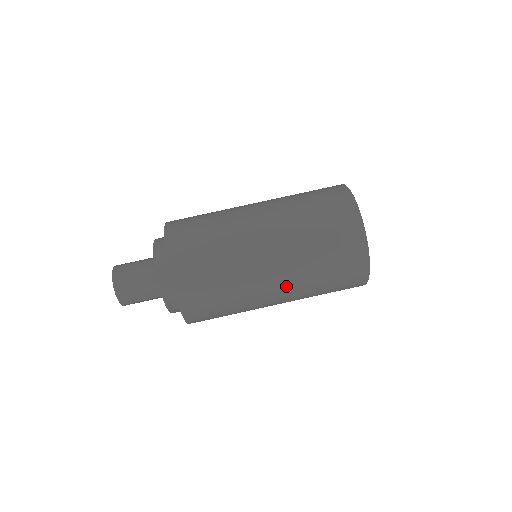
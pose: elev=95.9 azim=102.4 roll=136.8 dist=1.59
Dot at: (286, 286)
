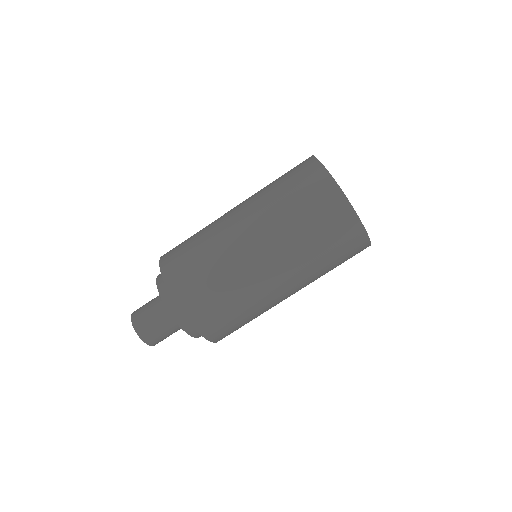
Dot at: (300, 289)
